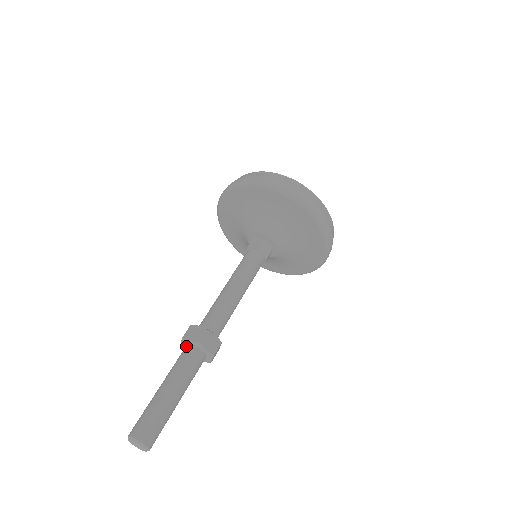
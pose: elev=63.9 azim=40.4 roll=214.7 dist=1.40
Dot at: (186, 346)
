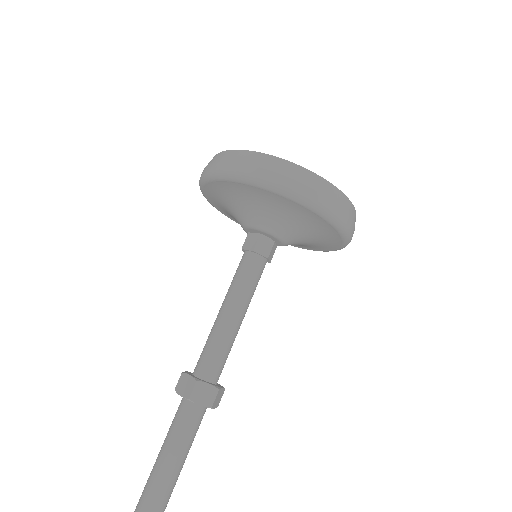
Dot at: (182, 398)
